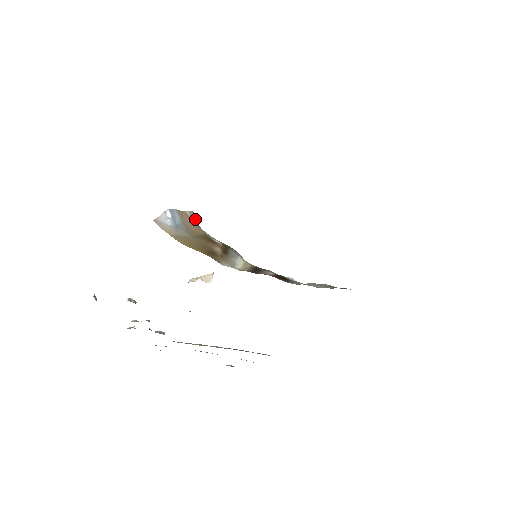
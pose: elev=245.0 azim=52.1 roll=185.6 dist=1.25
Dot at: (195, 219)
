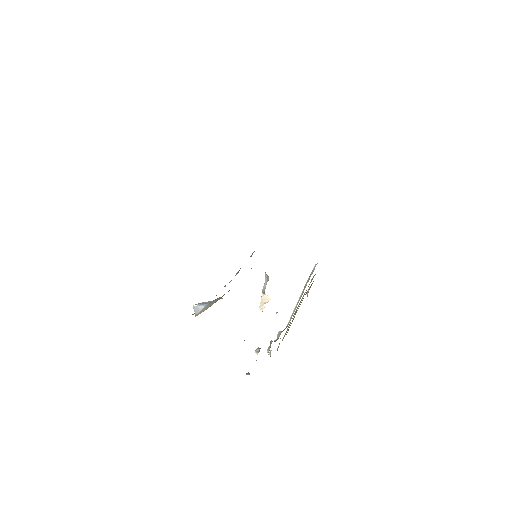
Dot at: occluded
